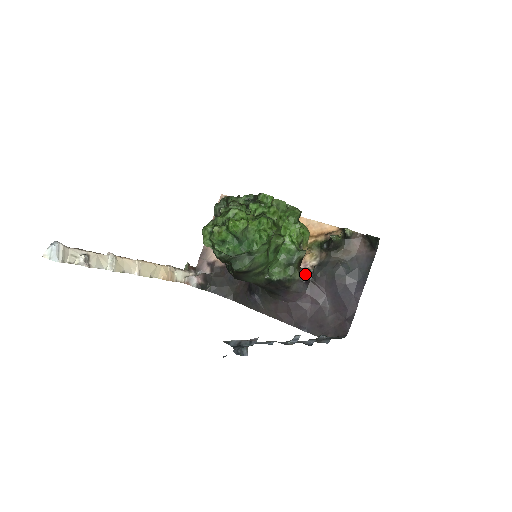
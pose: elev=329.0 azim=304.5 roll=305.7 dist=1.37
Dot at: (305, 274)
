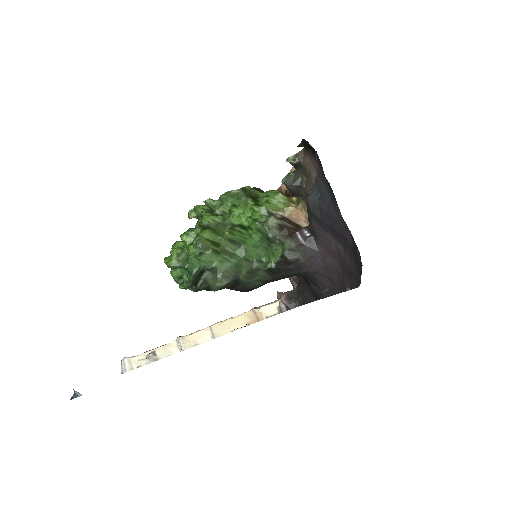
Dot at: (300, 235)
